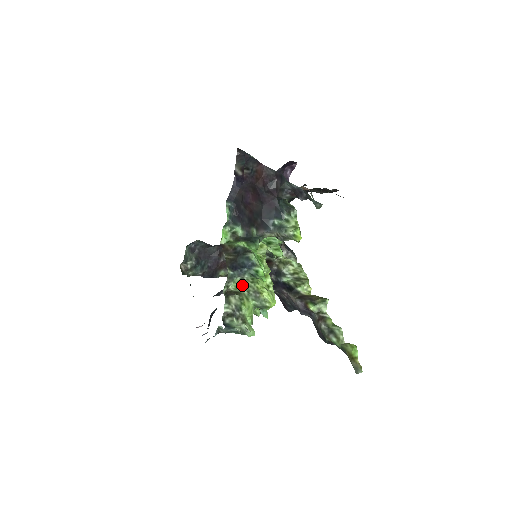
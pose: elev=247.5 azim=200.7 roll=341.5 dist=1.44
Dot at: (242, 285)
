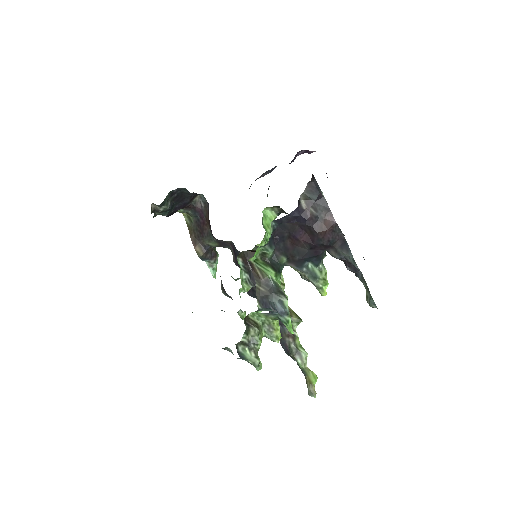
Dot at: (261, 317)
